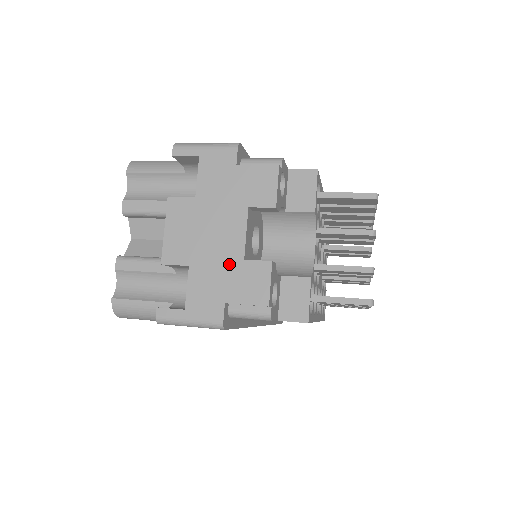
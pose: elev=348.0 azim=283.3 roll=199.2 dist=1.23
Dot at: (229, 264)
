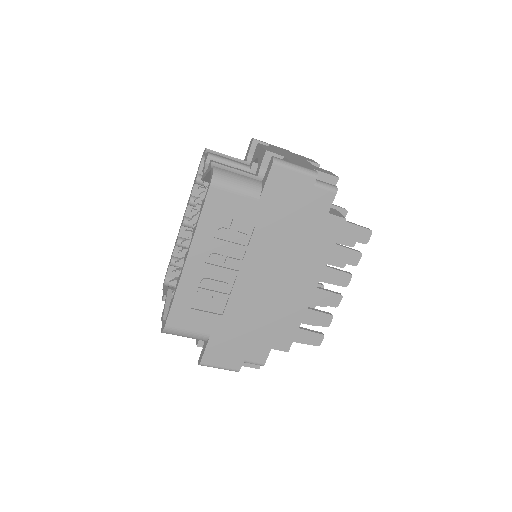
Dot at: (307, 164)
